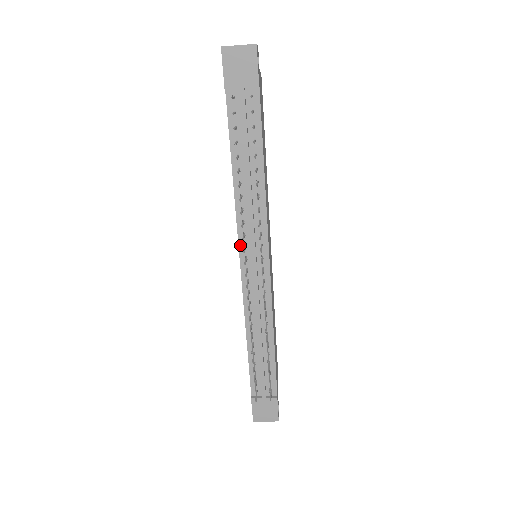
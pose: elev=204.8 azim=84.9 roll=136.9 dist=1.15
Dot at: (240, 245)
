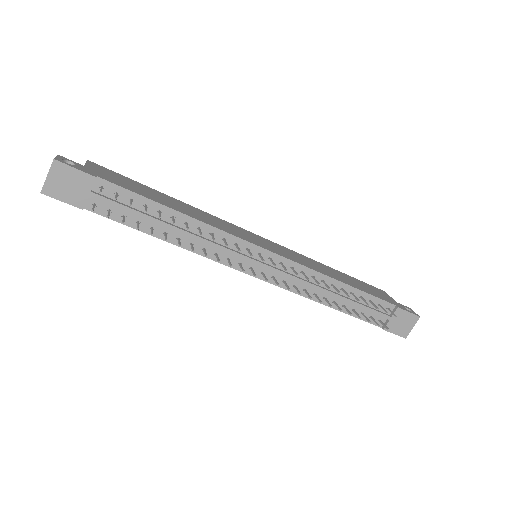
Dot at: (236, 268)
